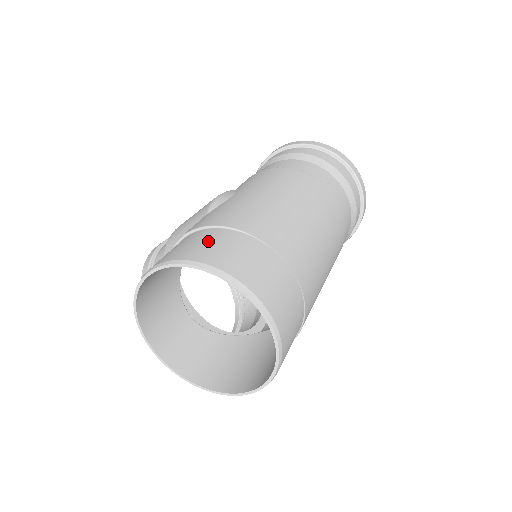
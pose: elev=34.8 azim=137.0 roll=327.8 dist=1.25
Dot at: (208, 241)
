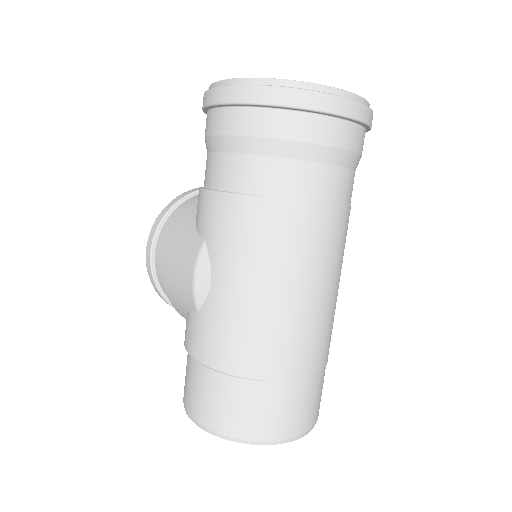
Dot at: (226, 402)
